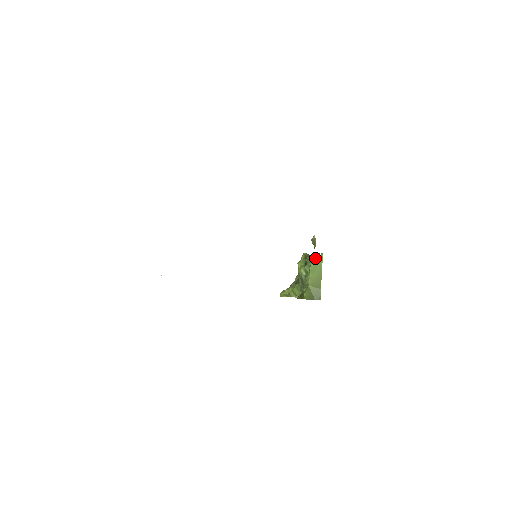
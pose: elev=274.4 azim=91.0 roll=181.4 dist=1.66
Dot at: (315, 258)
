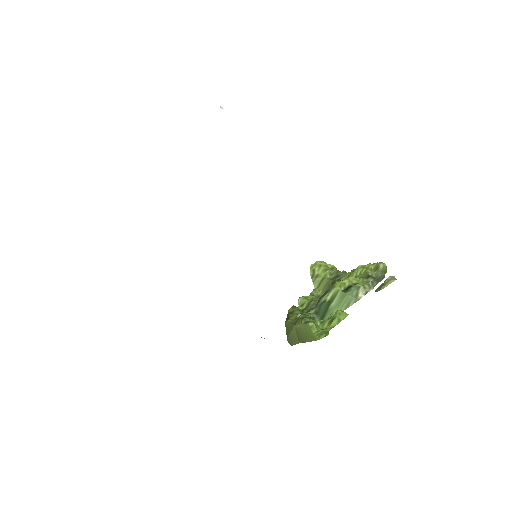
Dot at: (330, 319)
